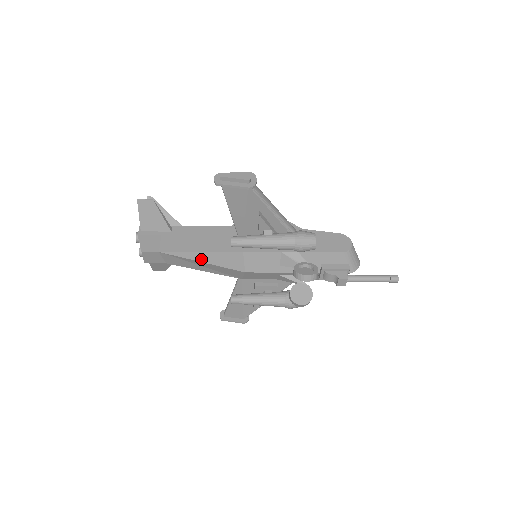
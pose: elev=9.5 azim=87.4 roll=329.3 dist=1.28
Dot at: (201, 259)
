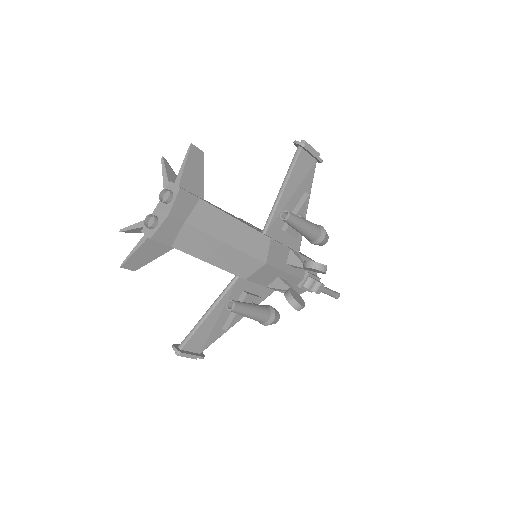
Dot at: (229, 241)
